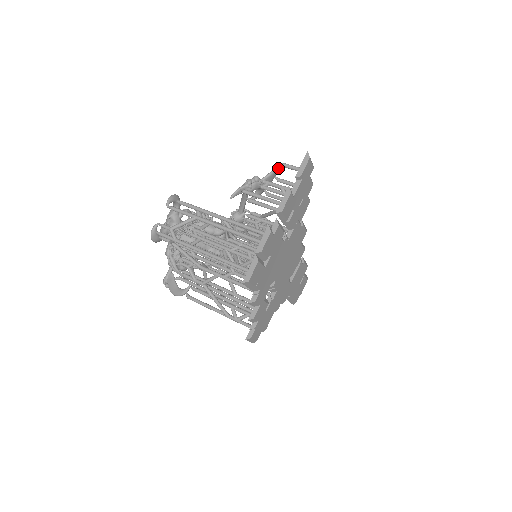
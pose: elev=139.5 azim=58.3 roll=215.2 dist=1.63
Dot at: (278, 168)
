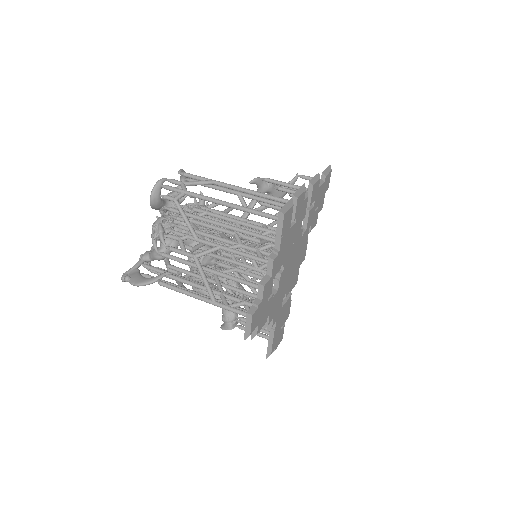
Dot at: (295, 181)
